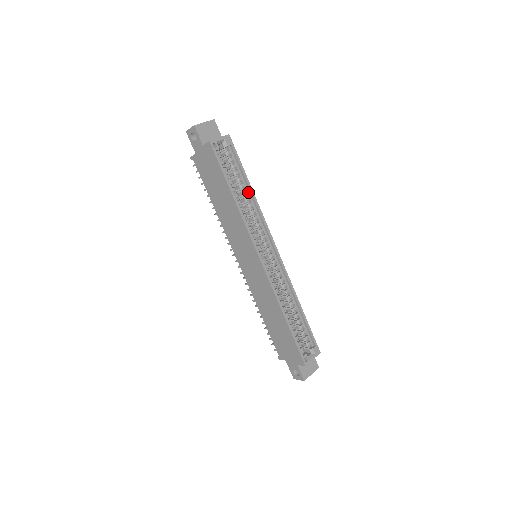
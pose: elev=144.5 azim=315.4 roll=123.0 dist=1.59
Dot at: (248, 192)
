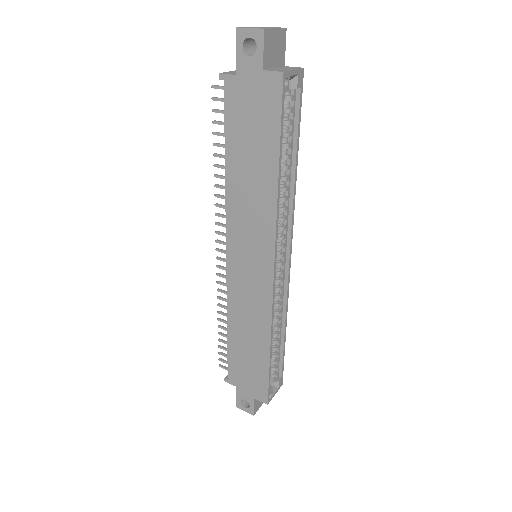
Dot at: (290, 168)
